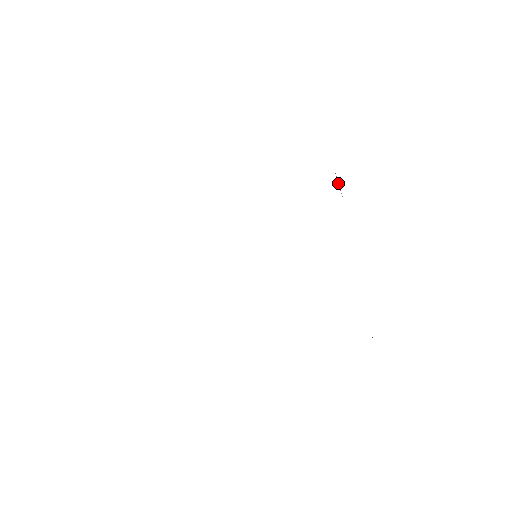
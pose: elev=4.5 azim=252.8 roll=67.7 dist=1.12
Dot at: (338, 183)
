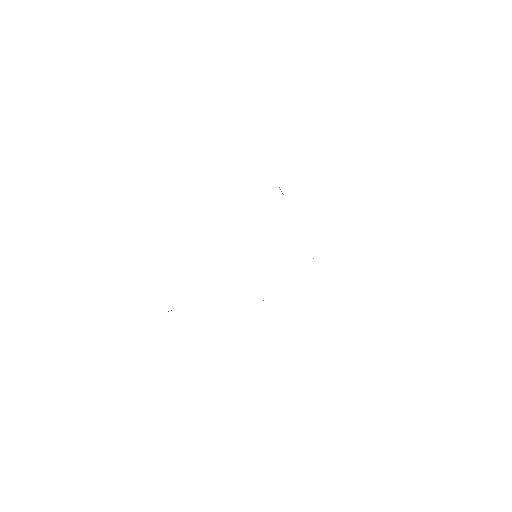
Dot at: occluded
